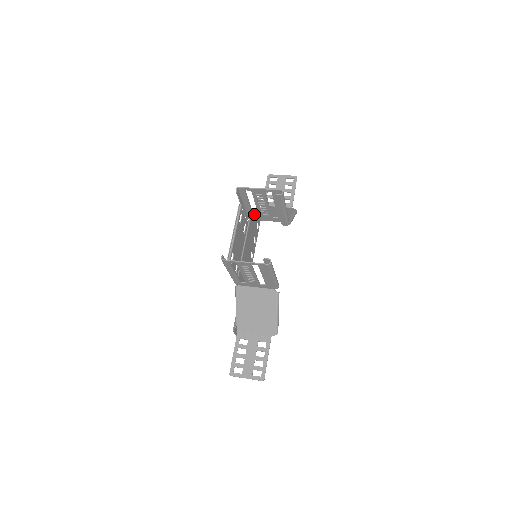
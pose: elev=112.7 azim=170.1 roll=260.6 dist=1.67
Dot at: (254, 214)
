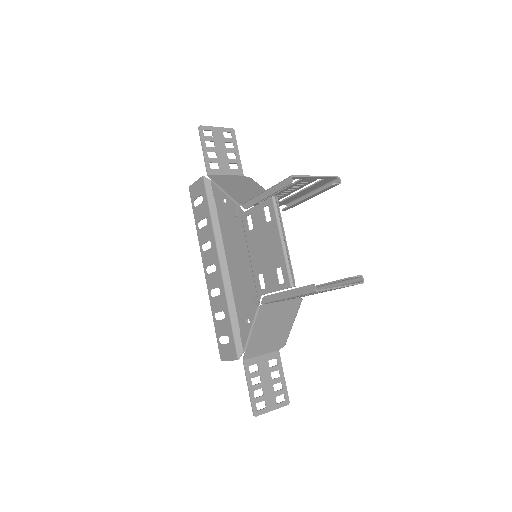
Dot at: (230, 195)
